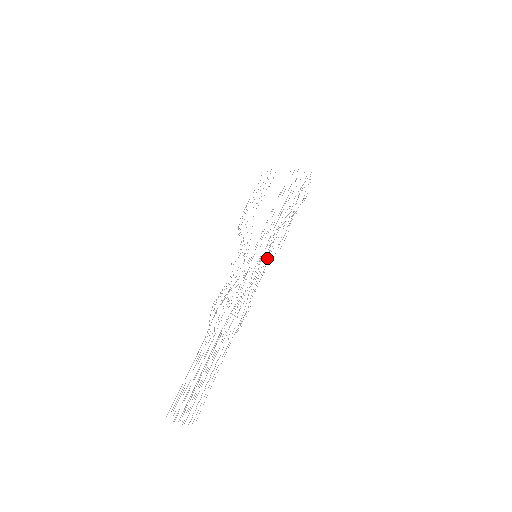
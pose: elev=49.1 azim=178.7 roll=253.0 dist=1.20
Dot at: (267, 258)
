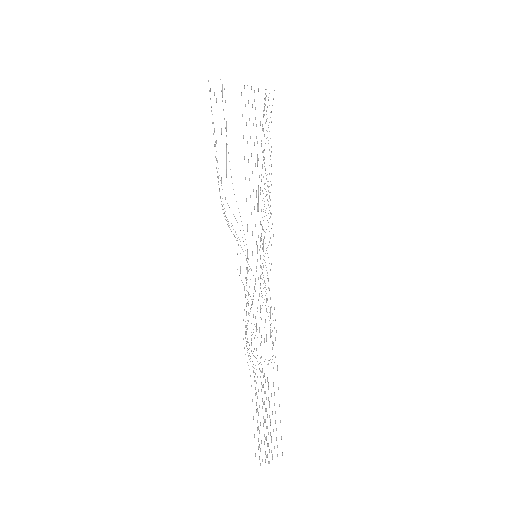
Dot at: occluded
